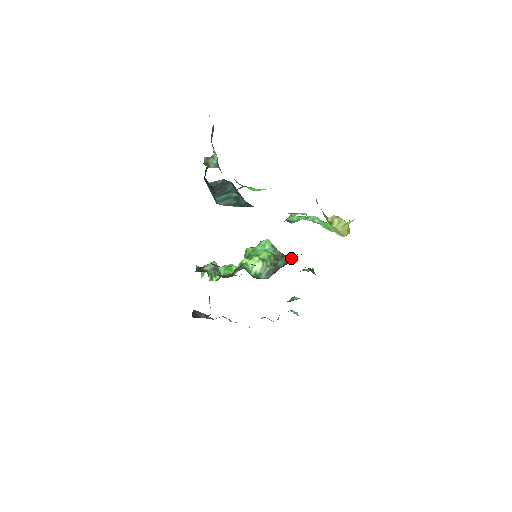
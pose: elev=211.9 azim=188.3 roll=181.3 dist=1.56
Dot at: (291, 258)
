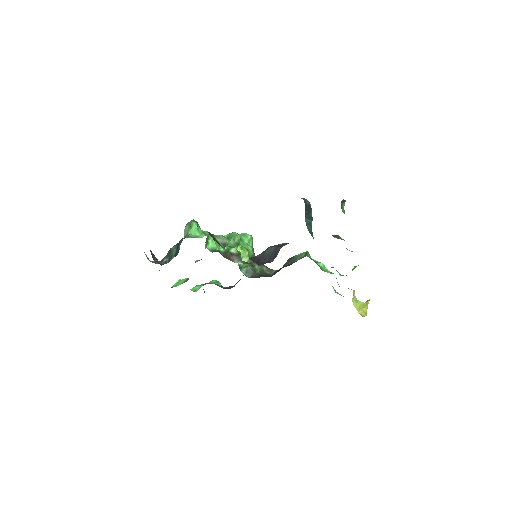
Dot at: (266, 269)
